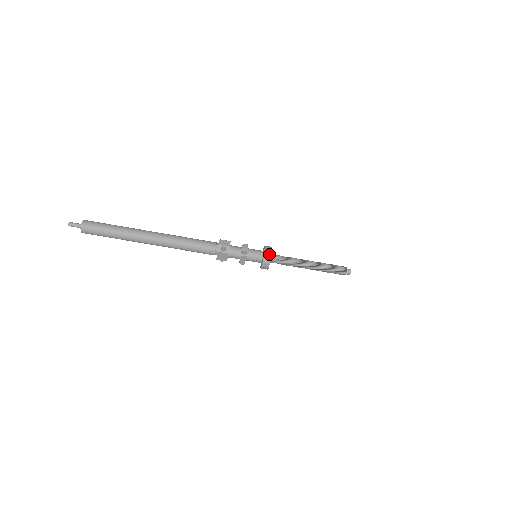
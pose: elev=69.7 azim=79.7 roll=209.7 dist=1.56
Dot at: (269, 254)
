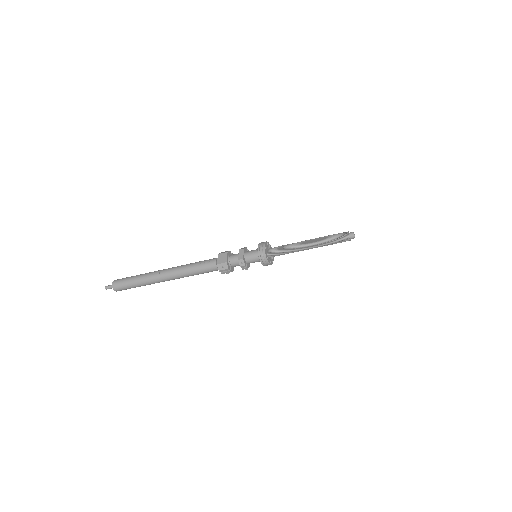
Dot at: occluded
